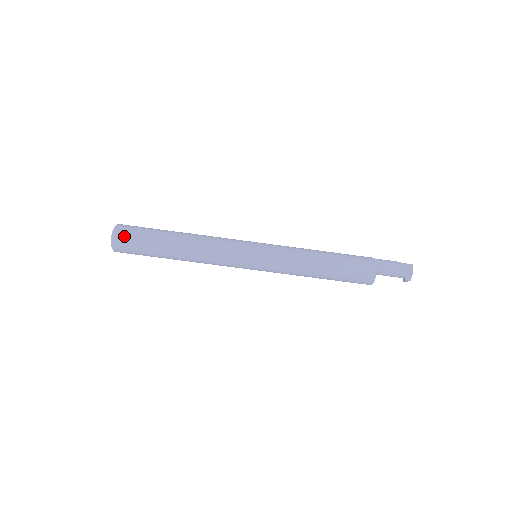
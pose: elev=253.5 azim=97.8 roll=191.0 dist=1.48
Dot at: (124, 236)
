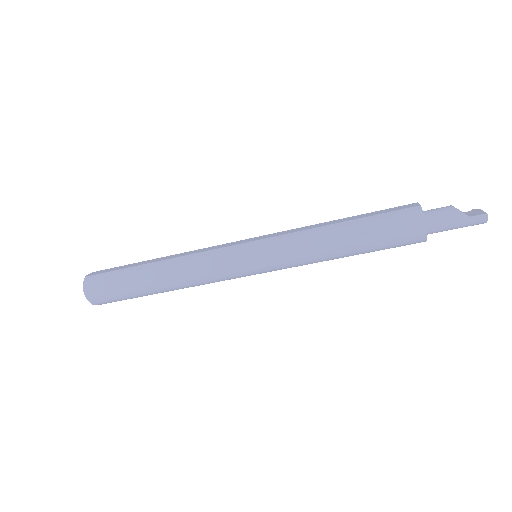
Dot at: (104, 303)
